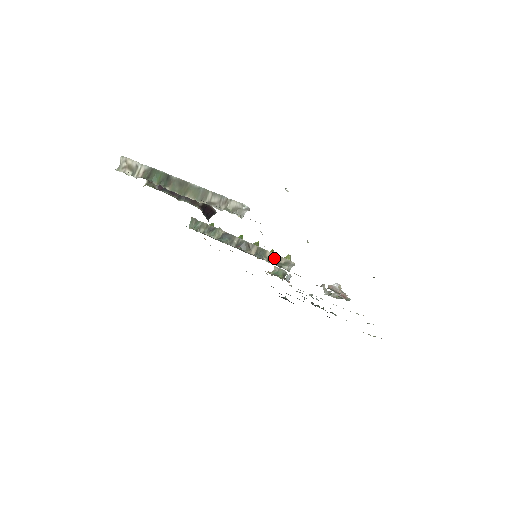
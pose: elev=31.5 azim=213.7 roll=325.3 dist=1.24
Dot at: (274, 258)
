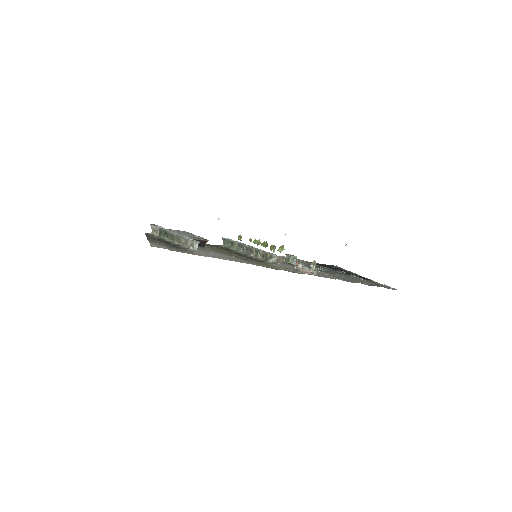
Dot at: (264, 255)
